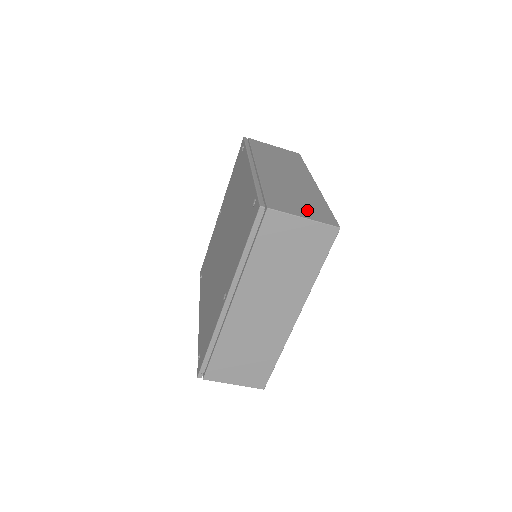
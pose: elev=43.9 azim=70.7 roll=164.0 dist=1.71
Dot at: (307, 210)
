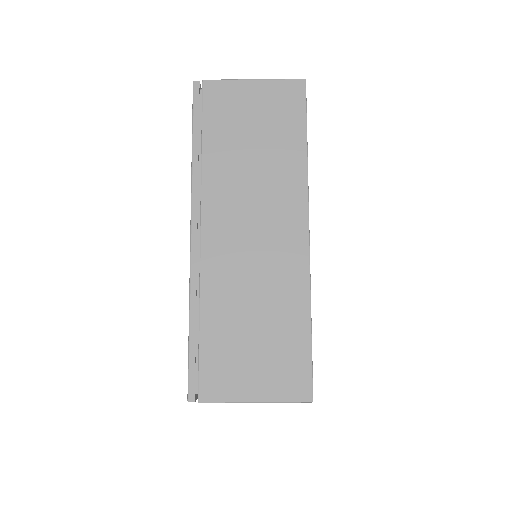
Dot at: occluded
